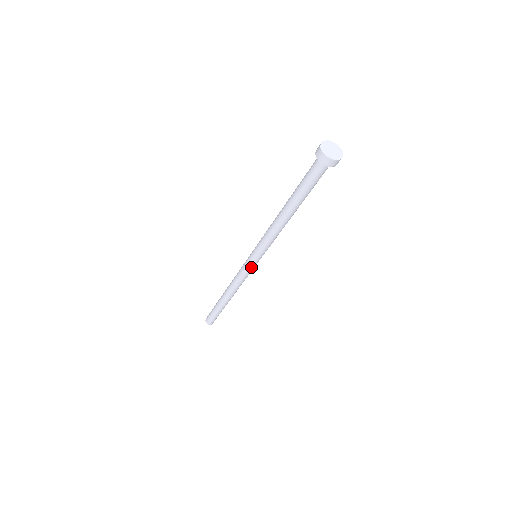
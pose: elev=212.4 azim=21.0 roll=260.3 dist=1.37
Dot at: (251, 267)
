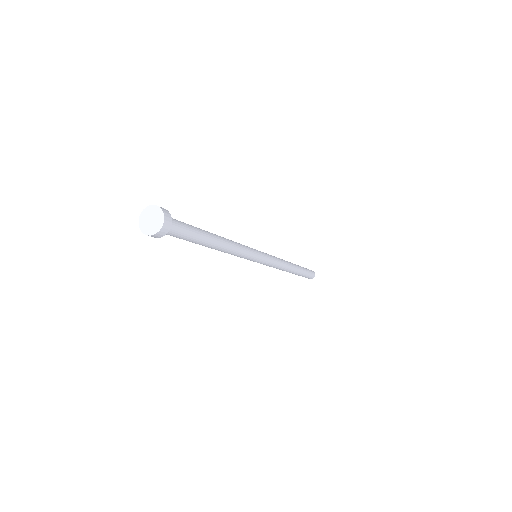
Dot at: (266, 261)
